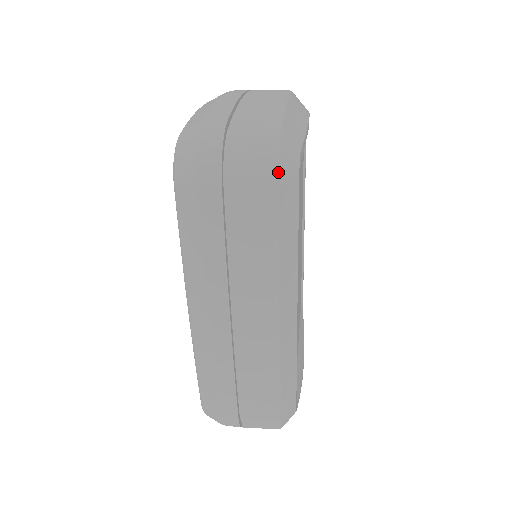
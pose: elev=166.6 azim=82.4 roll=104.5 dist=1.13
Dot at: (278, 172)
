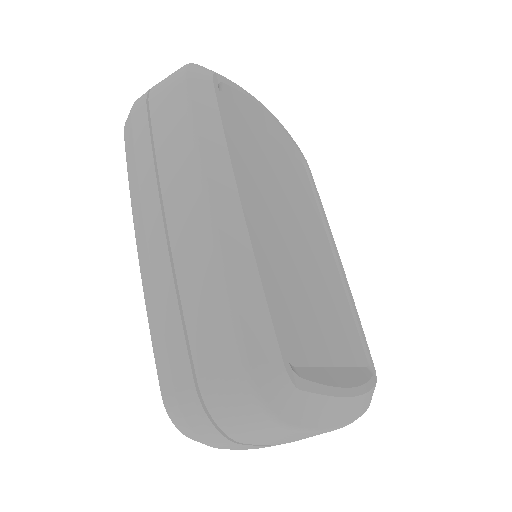
Dot at: (185, 71)
